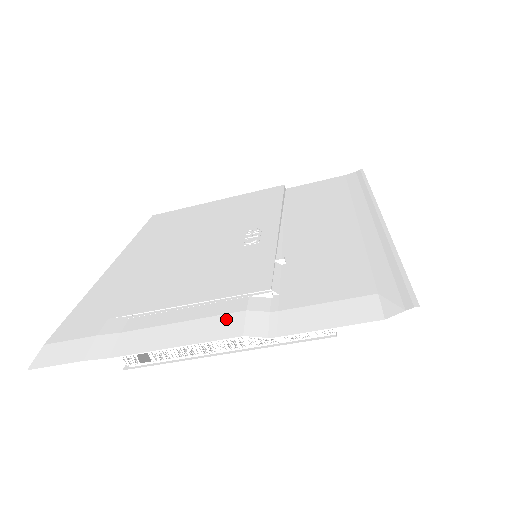
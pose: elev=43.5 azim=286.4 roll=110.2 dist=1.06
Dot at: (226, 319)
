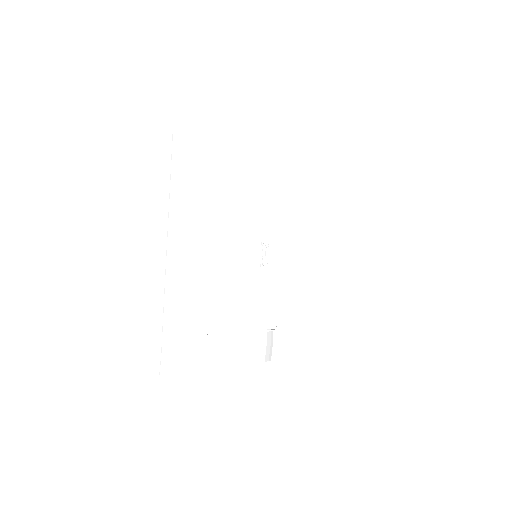
Dot at: (259, 350)
